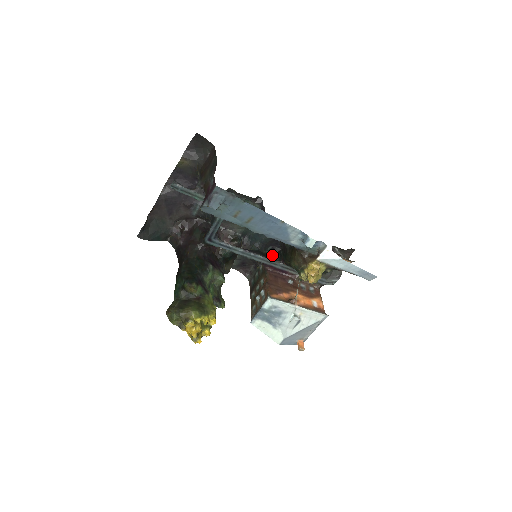
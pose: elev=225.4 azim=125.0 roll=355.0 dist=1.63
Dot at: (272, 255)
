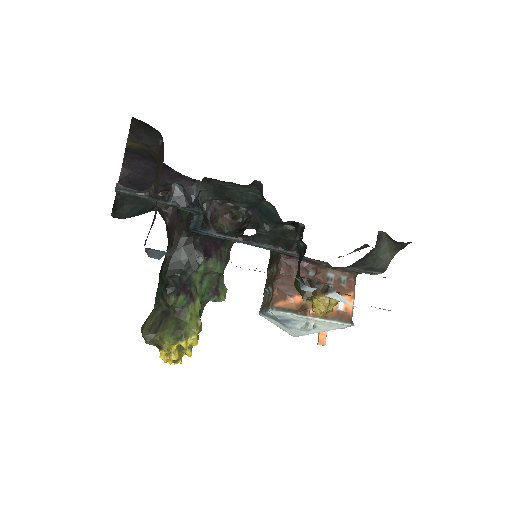
Dot at: (292, 231)
